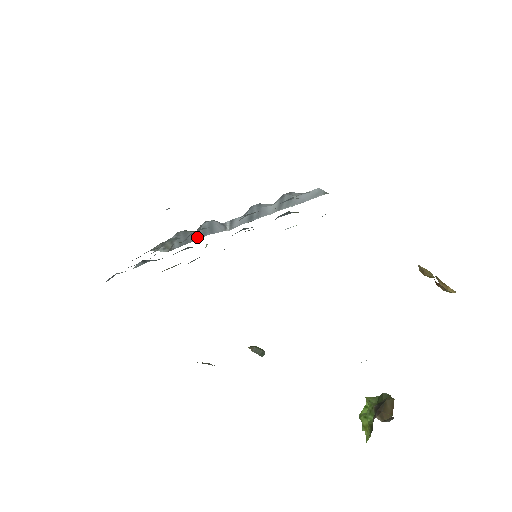
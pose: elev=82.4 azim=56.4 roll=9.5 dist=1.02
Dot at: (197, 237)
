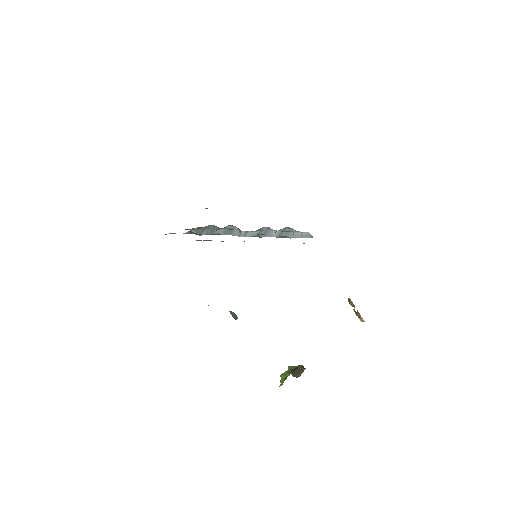
Dot at: (220, 233)
